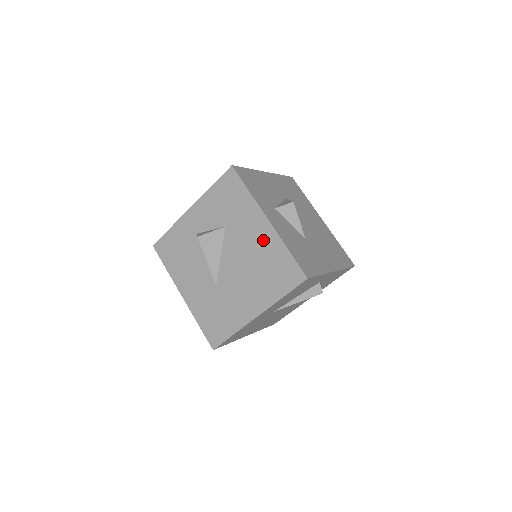
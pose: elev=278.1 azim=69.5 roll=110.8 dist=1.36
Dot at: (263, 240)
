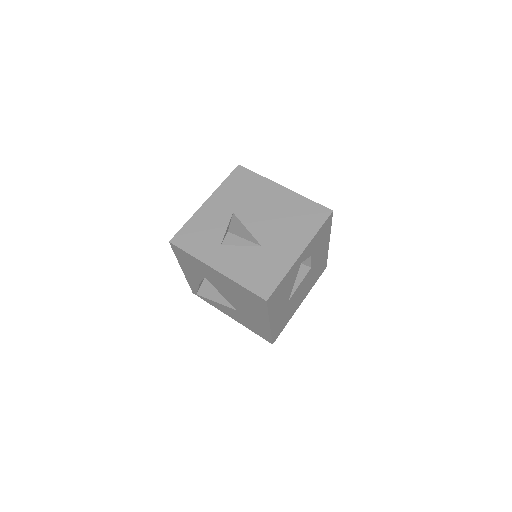
Dot at: (226, 282)
